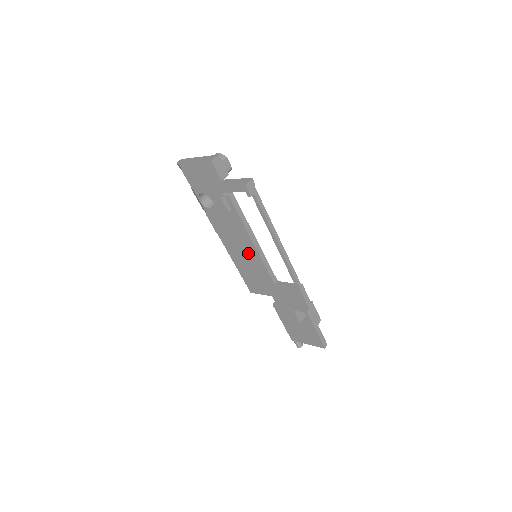
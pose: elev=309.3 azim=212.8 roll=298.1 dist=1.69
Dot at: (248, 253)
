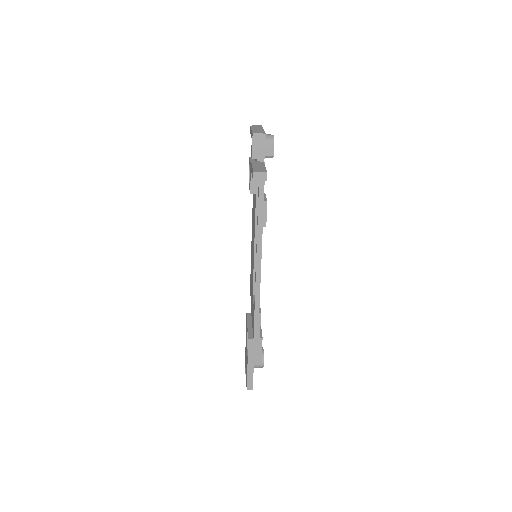
Dot at: occluded
